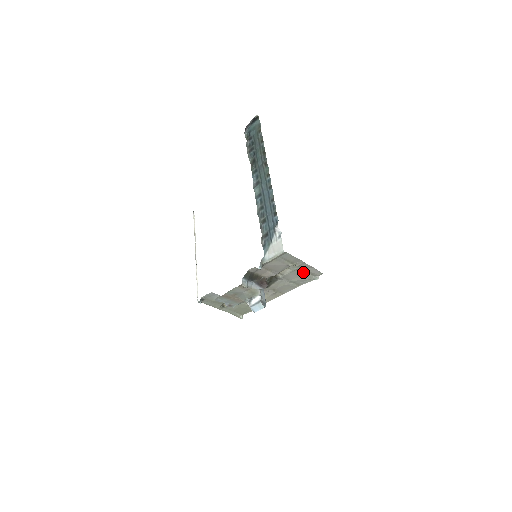
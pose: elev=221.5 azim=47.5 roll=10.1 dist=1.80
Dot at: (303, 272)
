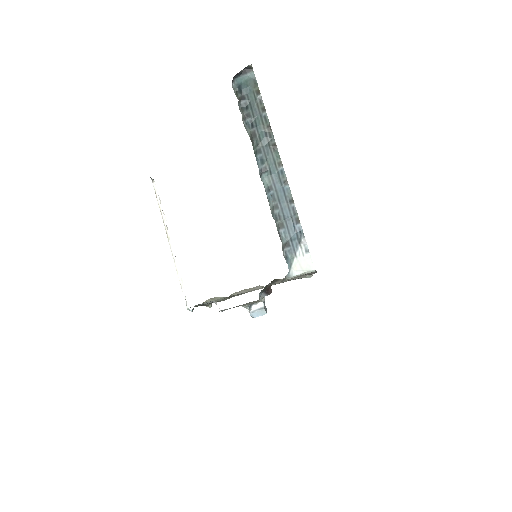
Dot at: occluded
